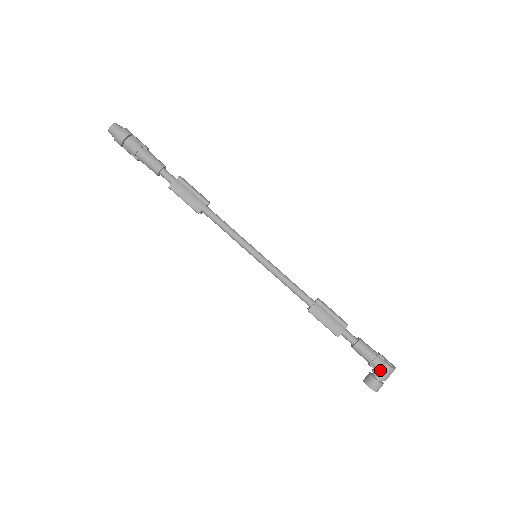
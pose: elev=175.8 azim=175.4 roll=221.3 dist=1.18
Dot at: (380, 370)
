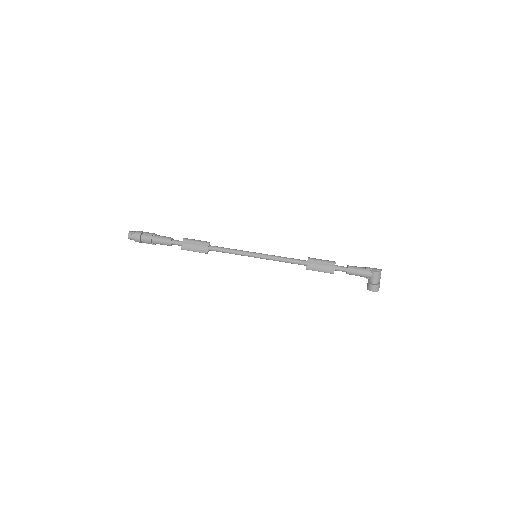
Dot at: (371, 278)
